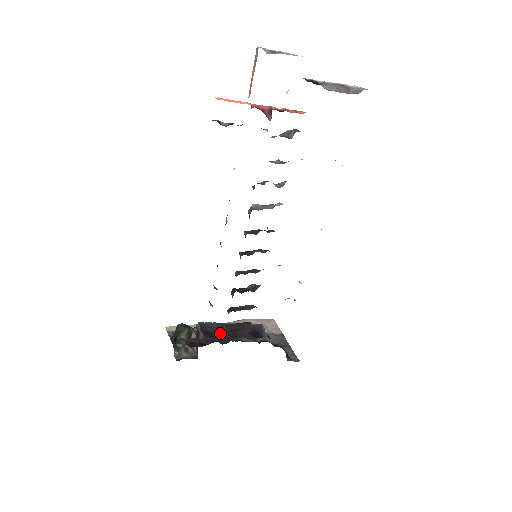
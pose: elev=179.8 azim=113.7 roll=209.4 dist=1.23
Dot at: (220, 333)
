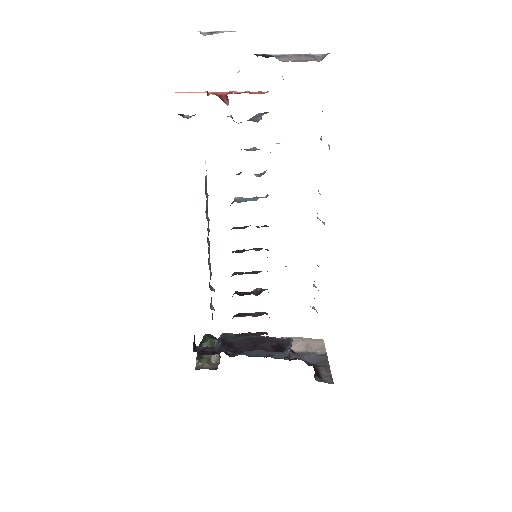
Dot at: (239, 344)
